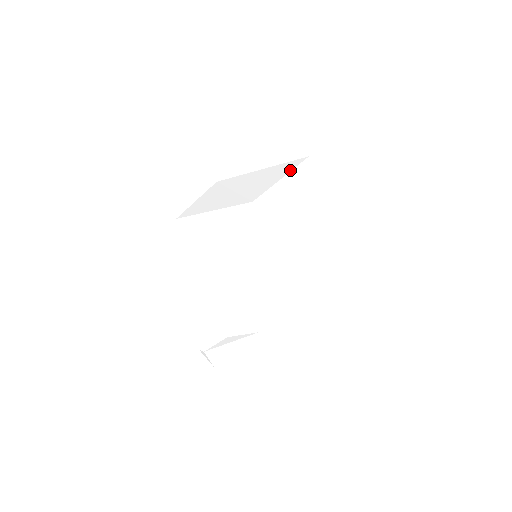
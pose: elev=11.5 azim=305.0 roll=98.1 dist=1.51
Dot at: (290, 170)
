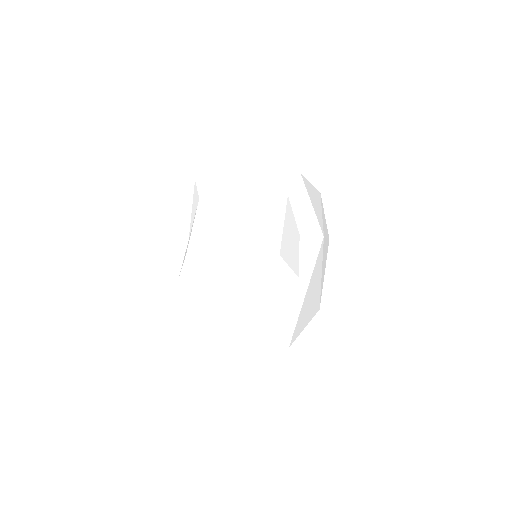
Dot at: occluded
